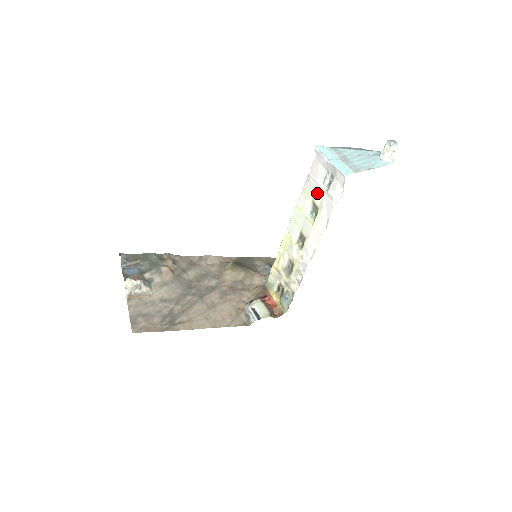
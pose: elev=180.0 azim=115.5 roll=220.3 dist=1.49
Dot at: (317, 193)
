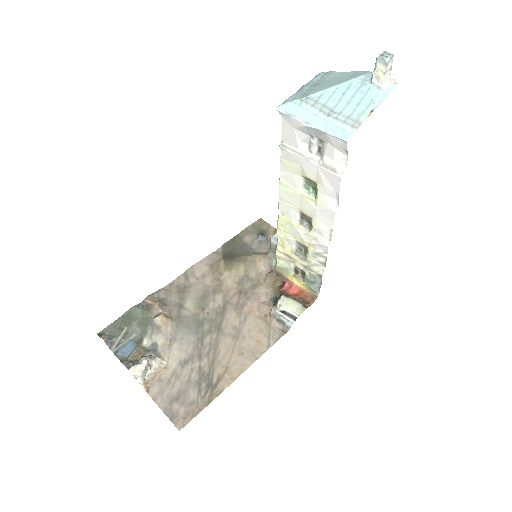
Dot at: (306, 166)
